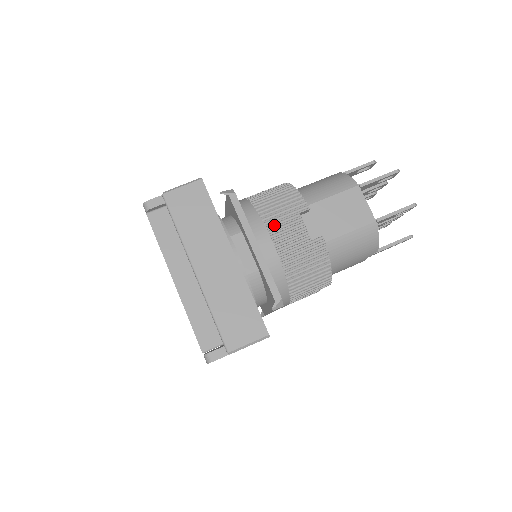
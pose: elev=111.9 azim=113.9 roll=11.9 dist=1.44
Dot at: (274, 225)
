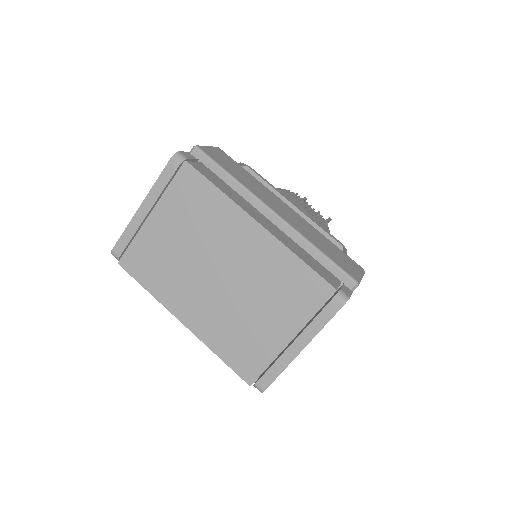
Dot at: occluded
